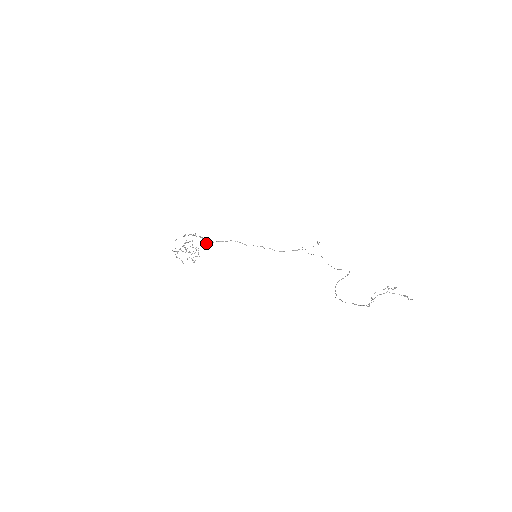
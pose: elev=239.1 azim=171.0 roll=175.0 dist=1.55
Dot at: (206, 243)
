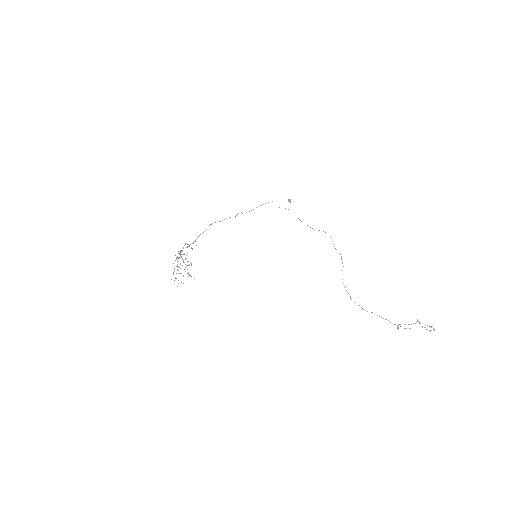
Dot at: occluded
